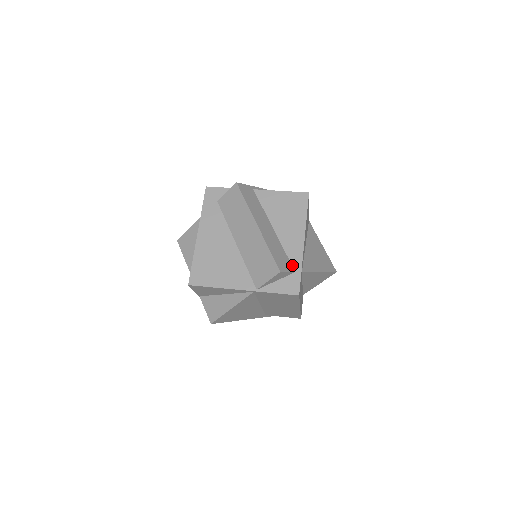
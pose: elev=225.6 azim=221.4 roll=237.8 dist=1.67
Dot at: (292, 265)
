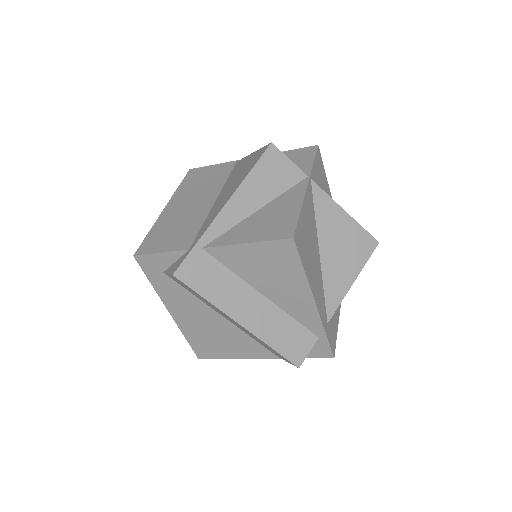
Dot at: (311, 331)
